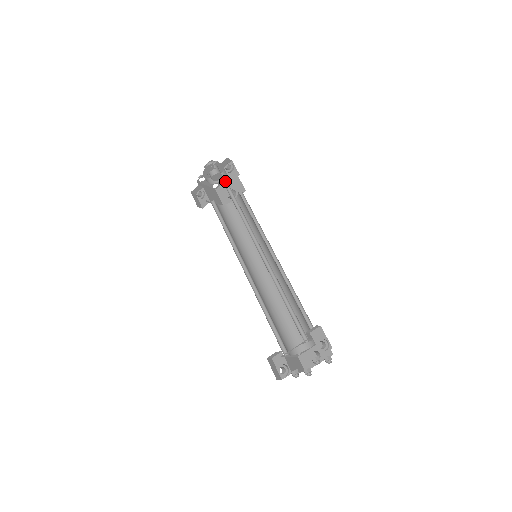
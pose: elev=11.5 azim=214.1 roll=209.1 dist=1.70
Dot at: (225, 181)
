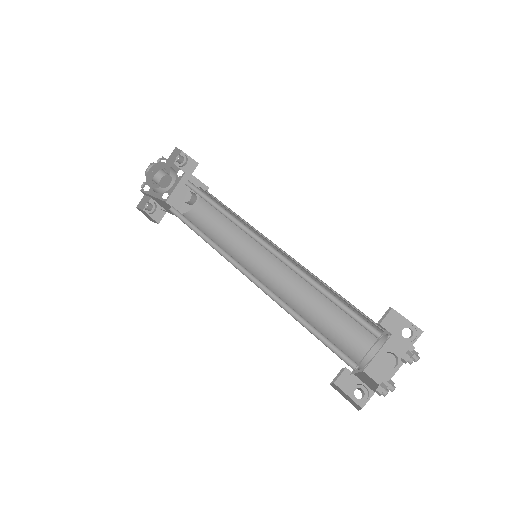
Dot at: (176, 187)
